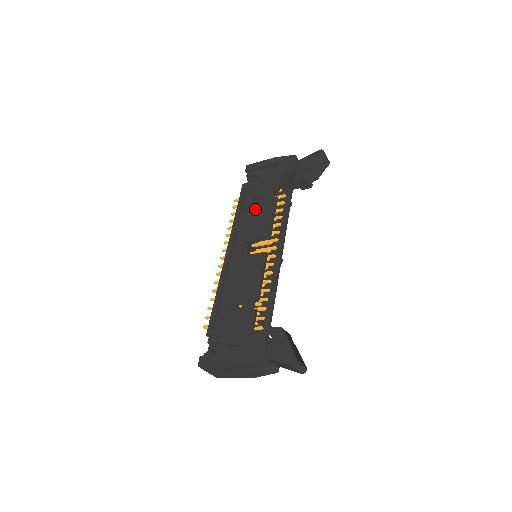
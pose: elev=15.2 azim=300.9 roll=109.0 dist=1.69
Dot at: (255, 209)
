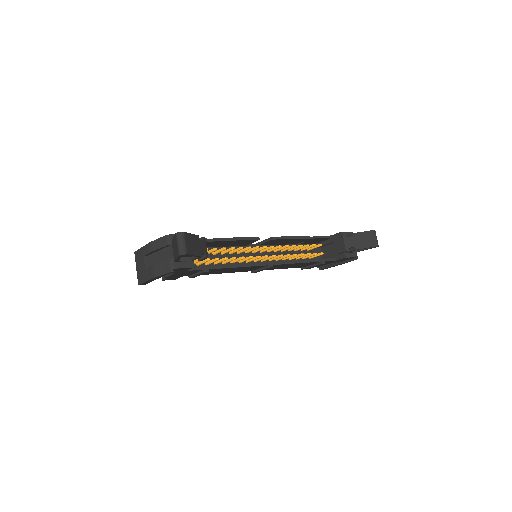
Dot at: occluded
